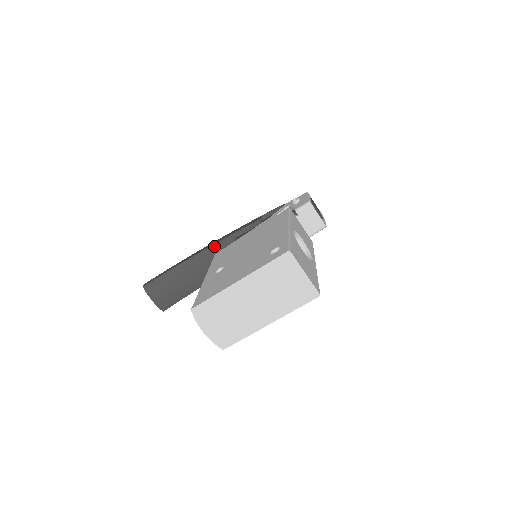
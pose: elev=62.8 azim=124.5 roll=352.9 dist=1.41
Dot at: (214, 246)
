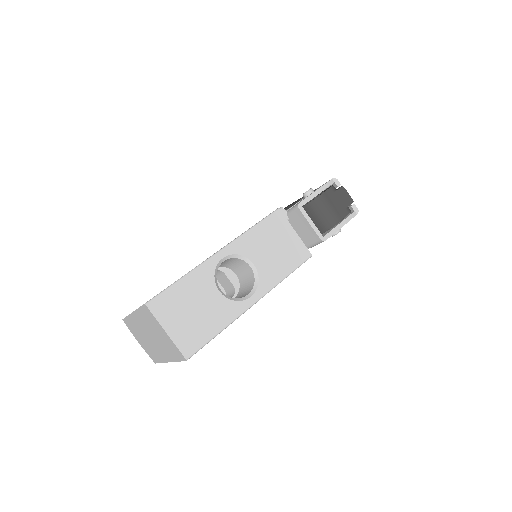
Dot at: occluded
